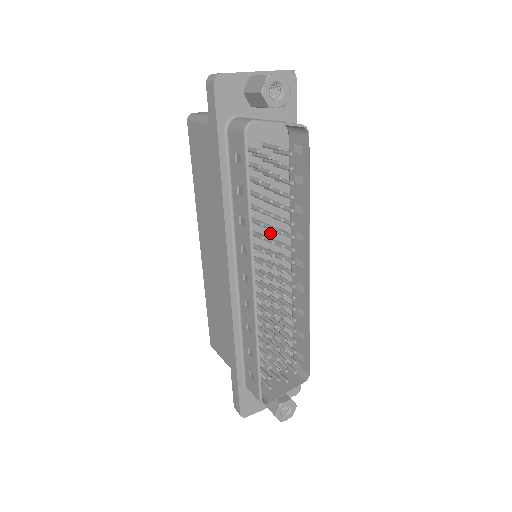
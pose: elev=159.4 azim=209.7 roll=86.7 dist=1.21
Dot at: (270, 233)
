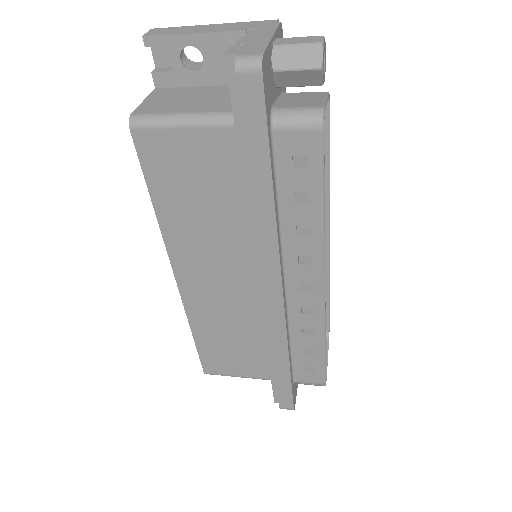
Dot at: occluded
